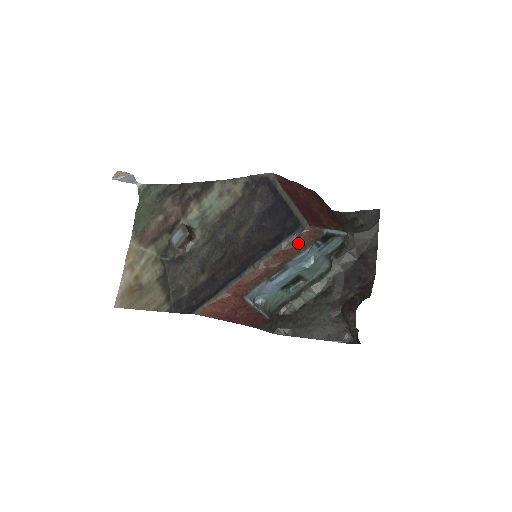
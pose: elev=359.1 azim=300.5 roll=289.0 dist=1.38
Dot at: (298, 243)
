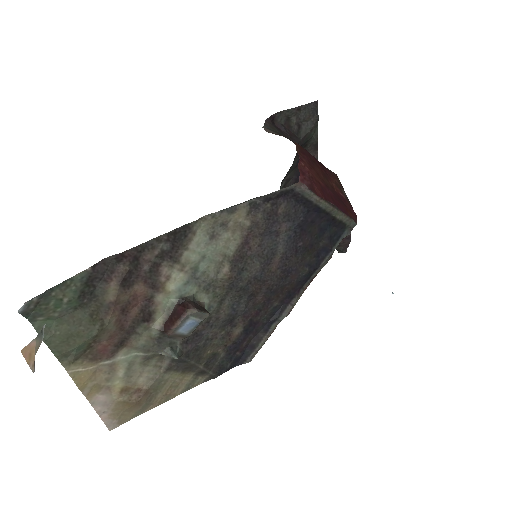
Dot at: occluded
